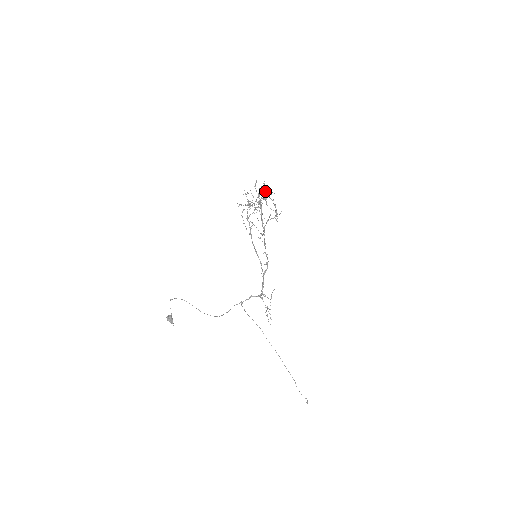
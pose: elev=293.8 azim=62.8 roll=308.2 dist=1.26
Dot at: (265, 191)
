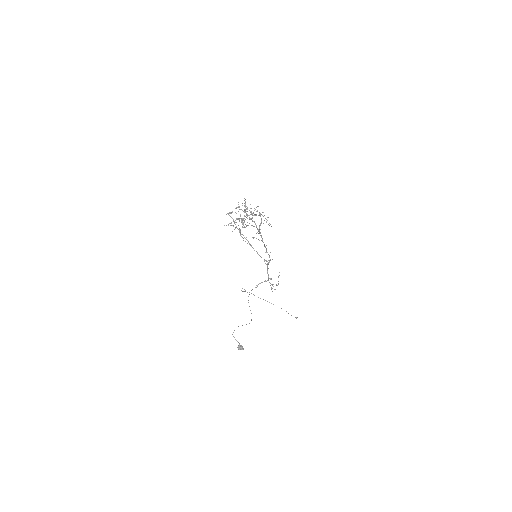
Dot at: occluded
